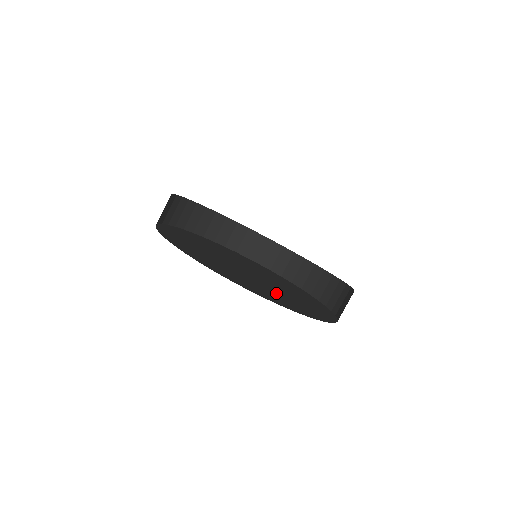
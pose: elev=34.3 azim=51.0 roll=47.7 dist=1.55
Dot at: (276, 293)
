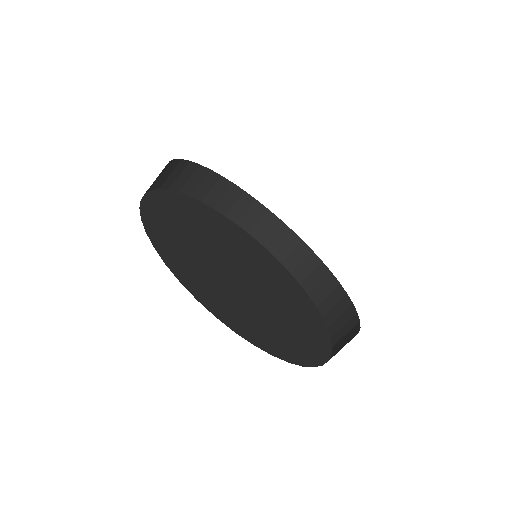
Dot at: (260, 314)
